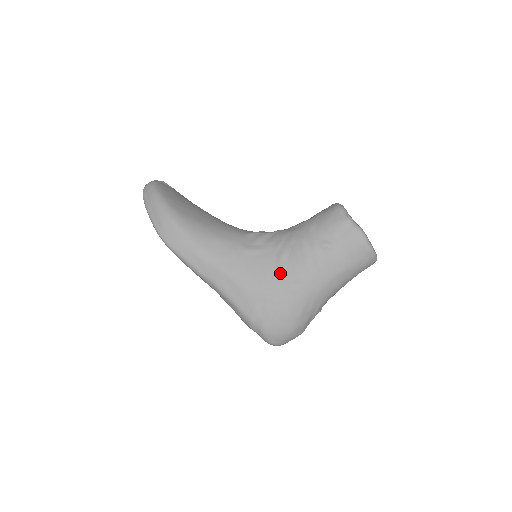
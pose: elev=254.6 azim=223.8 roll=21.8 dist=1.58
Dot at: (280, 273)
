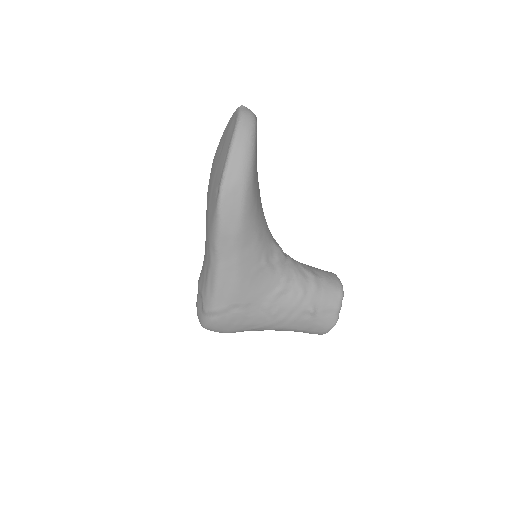
Dot at: (268, 301)
